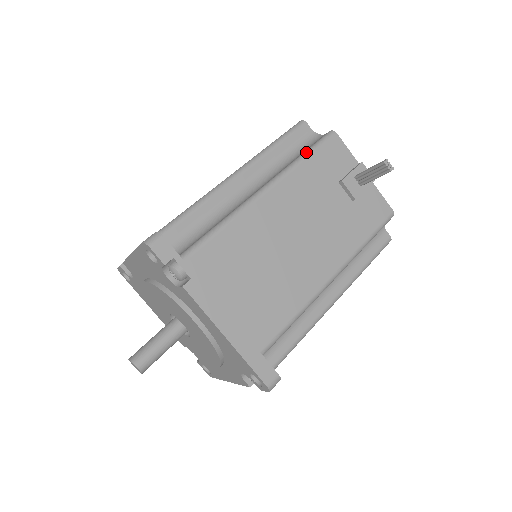
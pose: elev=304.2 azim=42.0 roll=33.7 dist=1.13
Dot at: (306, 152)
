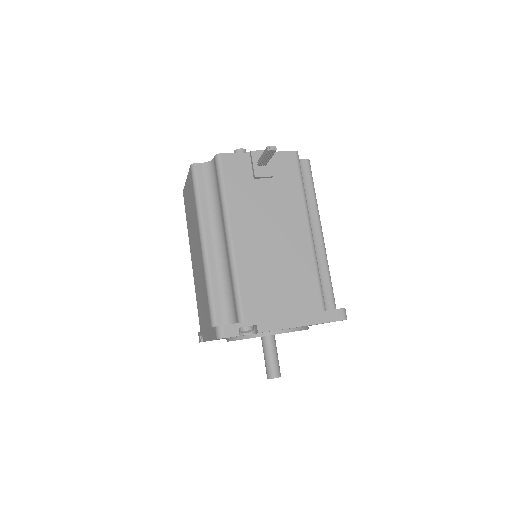
Dot at: (220, 187)
